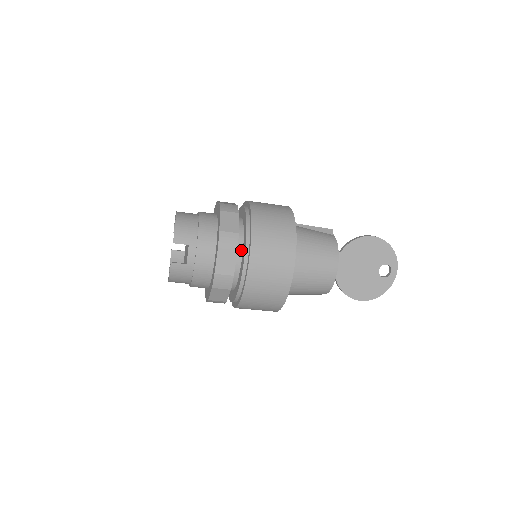
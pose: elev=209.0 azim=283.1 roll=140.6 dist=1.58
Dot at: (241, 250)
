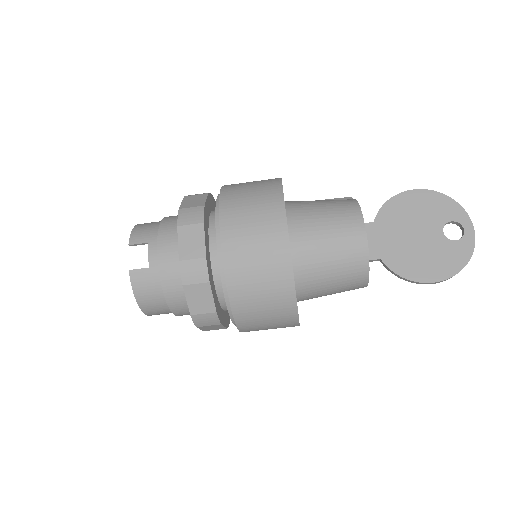
Dot at: occluded
